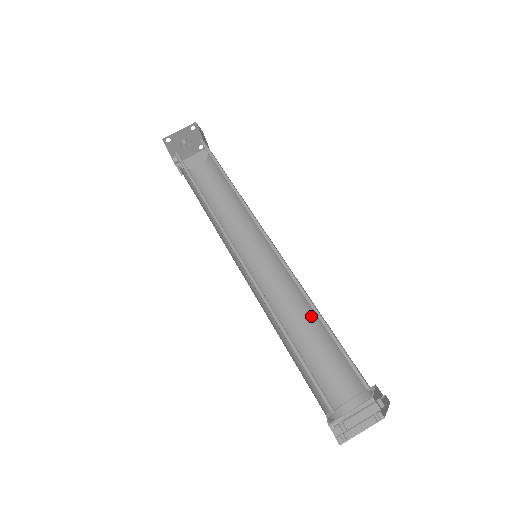
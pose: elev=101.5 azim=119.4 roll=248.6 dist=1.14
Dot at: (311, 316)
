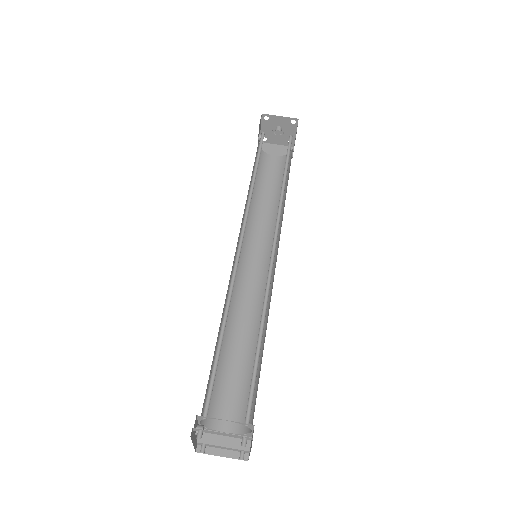
Dot at: occluded
